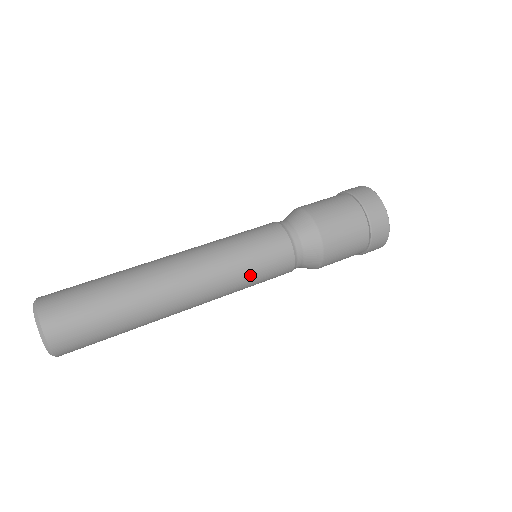
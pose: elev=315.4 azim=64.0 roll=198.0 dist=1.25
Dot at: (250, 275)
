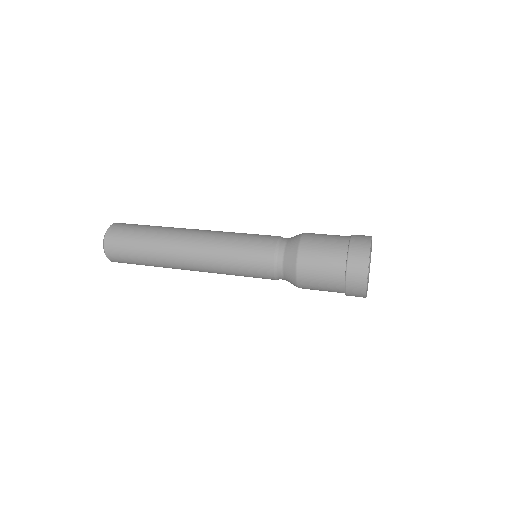
Dot at: (239, 238)
